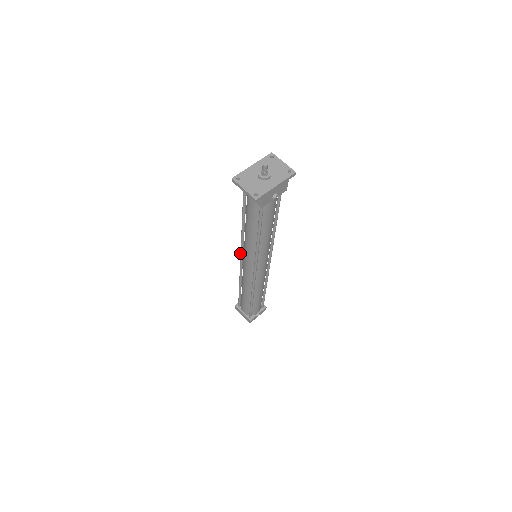
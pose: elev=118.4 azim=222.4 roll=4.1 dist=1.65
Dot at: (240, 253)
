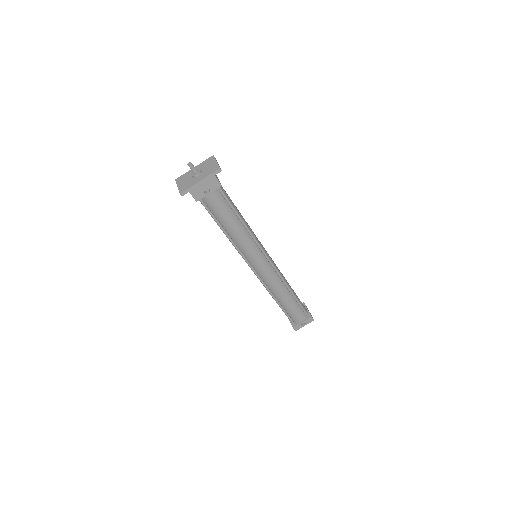
Dot at: occluded
